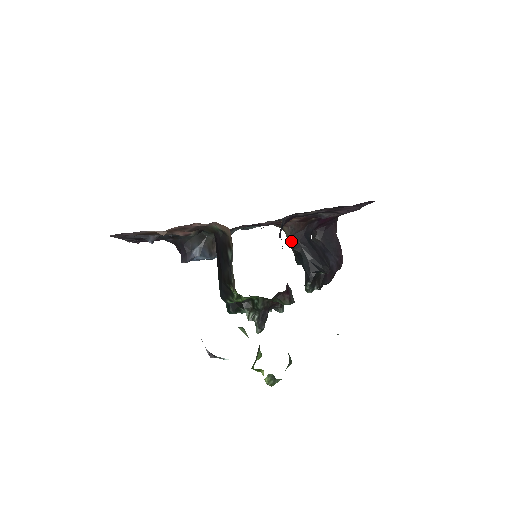
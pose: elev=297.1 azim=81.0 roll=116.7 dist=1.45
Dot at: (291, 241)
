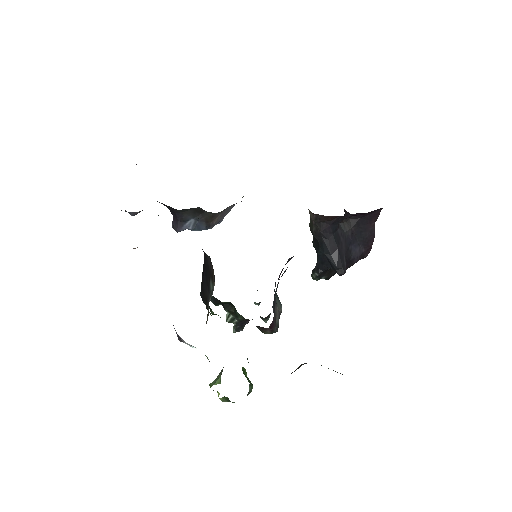
Dot at: (313, 225)
